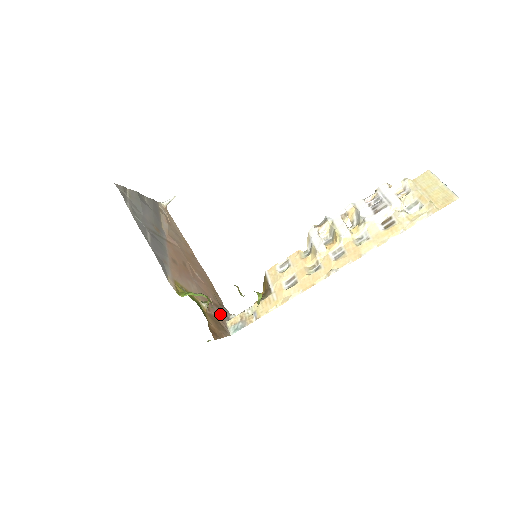
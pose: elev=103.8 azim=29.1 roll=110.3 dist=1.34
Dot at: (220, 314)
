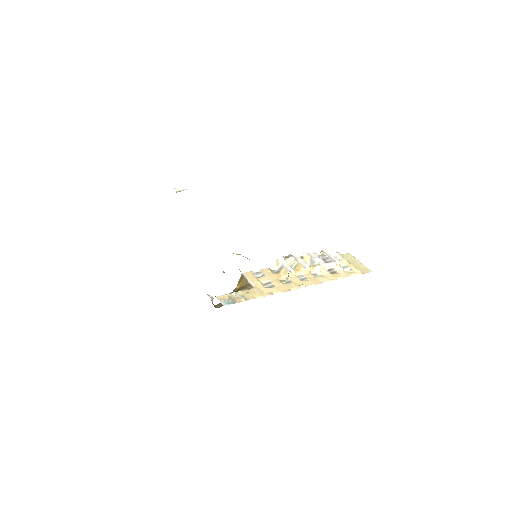
Dot at: occluded
